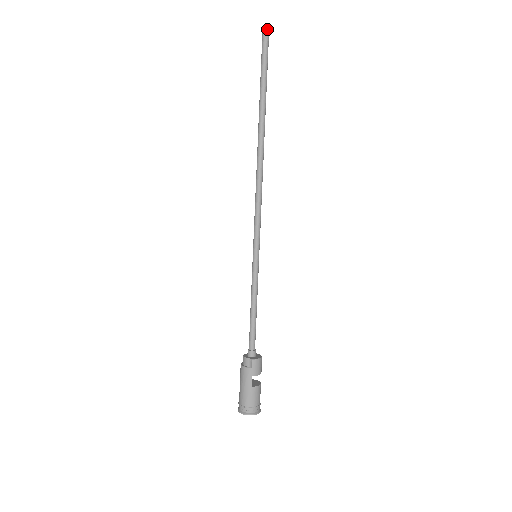
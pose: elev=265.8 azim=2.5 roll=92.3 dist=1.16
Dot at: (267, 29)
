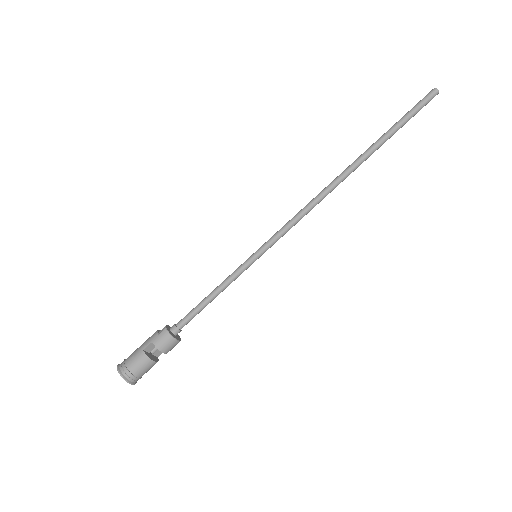
Dot at: (434, 91)
